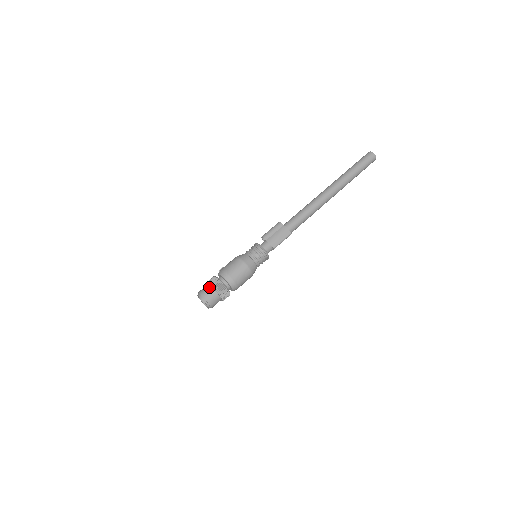
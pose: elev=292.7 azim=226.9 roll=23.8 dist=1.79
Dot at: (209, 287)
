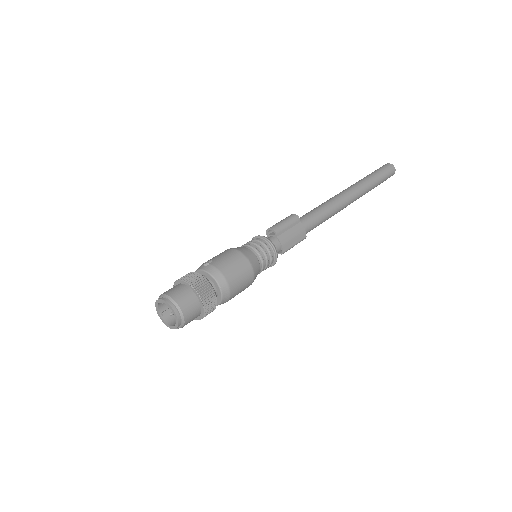
Dot at: (190, 292)
